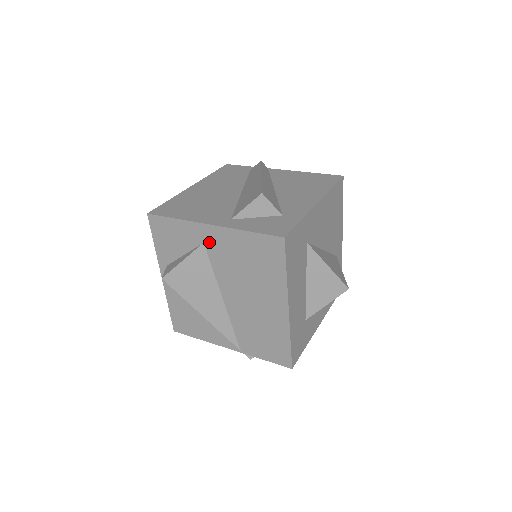
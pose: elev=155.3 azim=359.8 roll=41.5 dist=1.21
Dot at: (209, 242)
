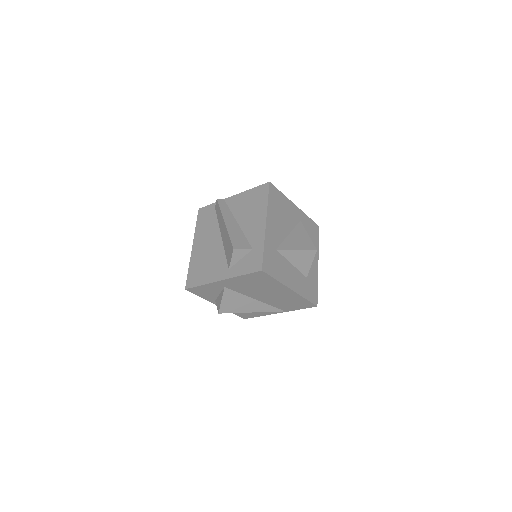
Dot at: (227, 286)
